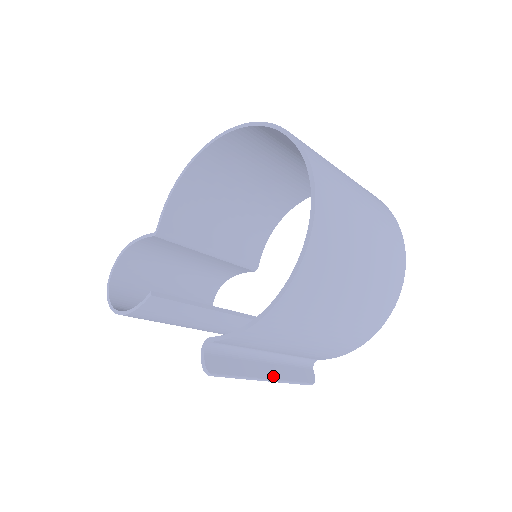
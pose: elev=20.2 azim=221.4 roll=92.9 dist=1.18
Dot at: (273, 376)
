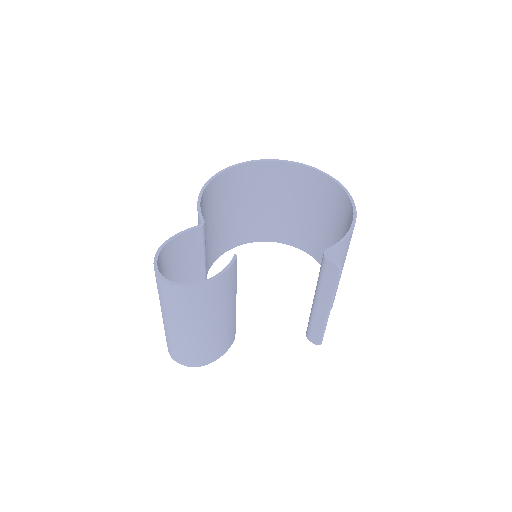
Dot at: (327, 312)
